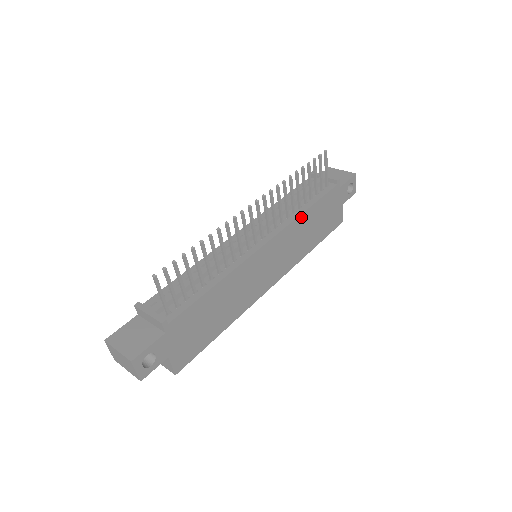
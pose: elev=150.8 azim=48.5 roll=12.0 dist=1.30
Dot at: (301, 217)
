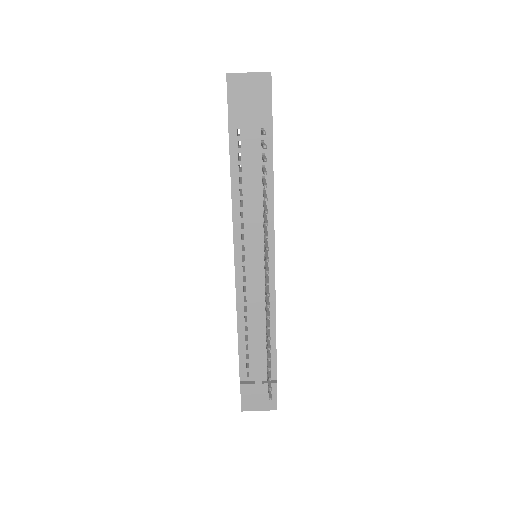
Dot at: (273, 201)
